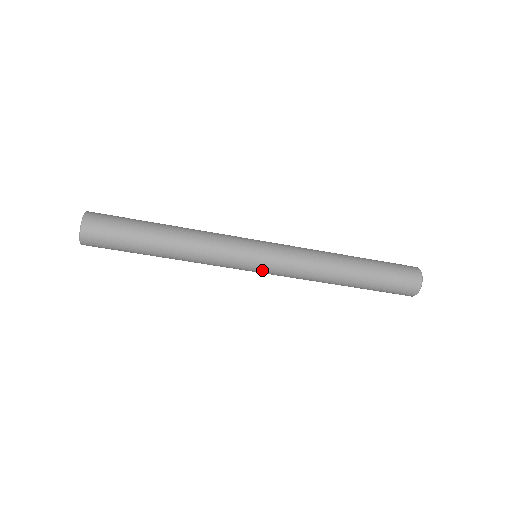
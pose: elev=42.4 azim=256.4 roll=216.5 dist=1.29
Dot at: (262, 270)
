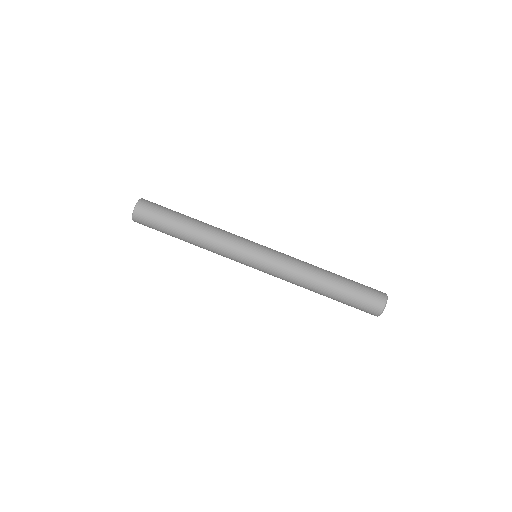
Dot at: (263, 252)
